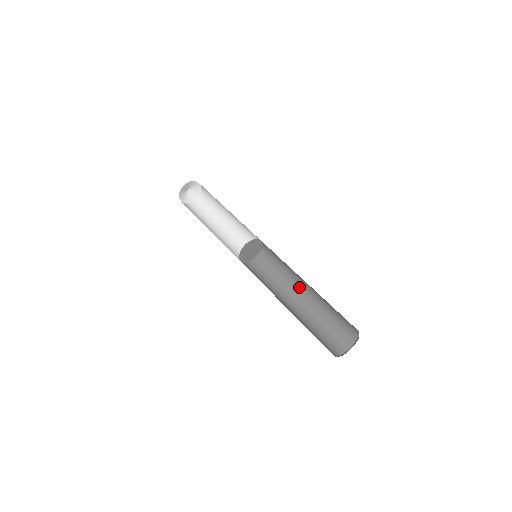
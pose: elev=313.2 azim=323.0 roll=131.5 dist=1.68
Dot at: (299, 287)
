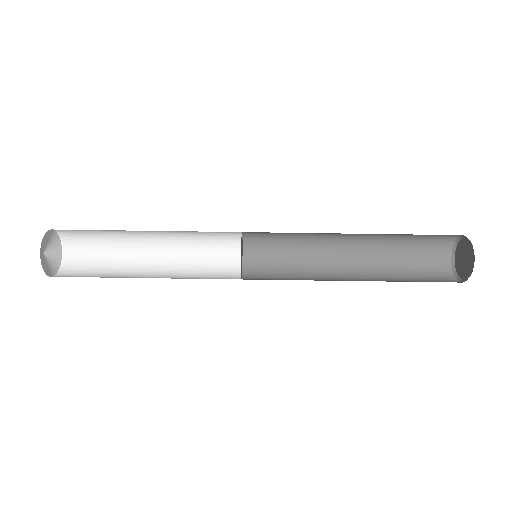
Dot at: (336, 253)
